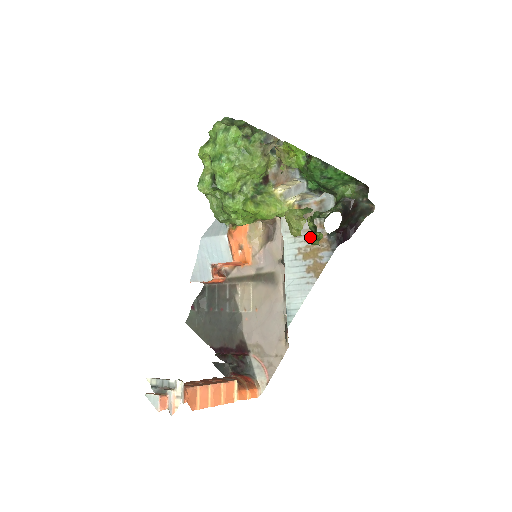
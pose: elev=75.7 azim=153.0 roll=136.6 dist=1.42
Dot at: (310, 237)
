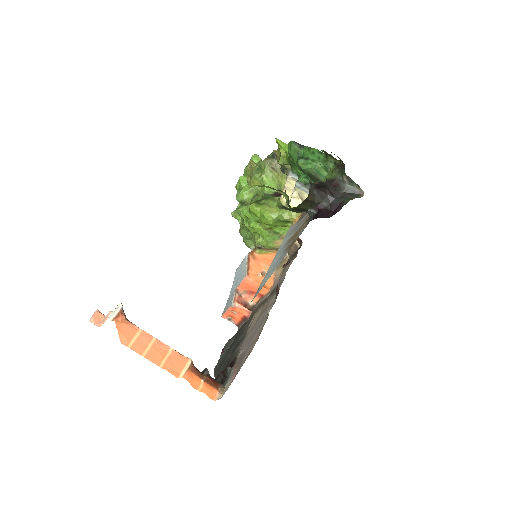
Dot at: (299, 226)
